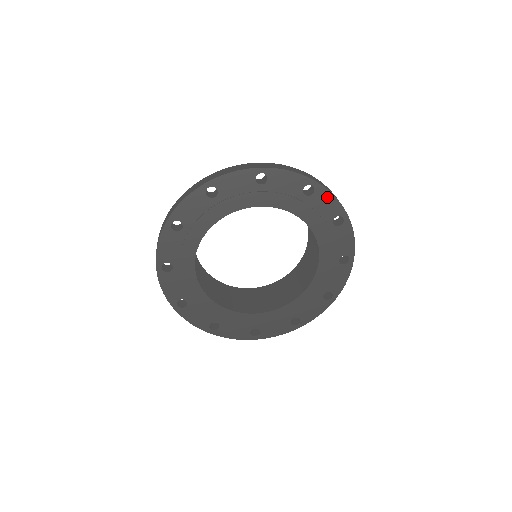
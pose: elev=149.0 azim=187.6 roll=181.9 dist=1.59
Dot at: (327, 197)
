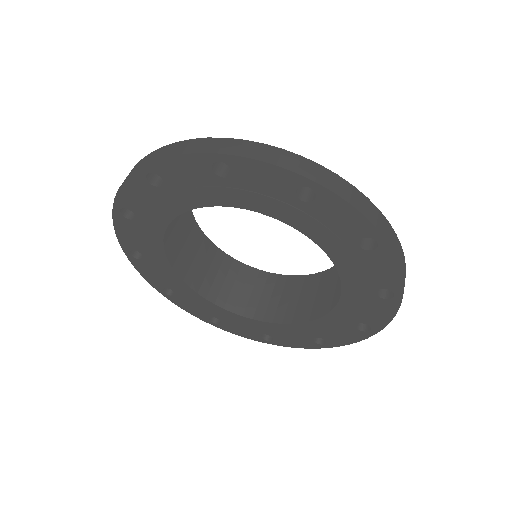
Dot at: (389, 264)
